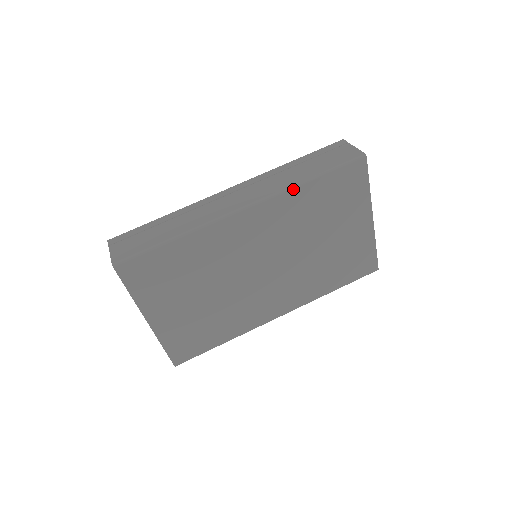
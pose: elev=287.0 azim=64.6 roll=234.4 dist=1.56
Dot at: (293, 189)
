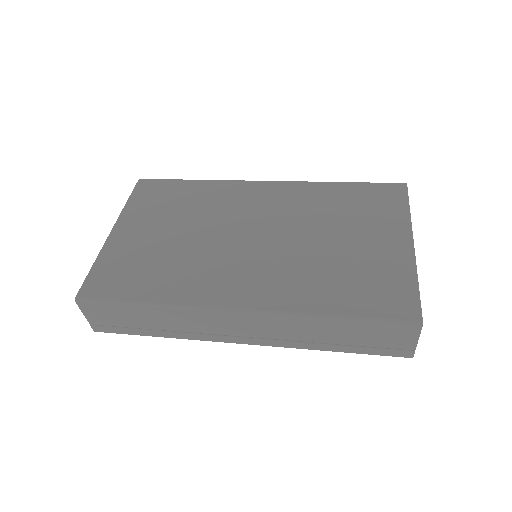
Dot at: (318, 183)
